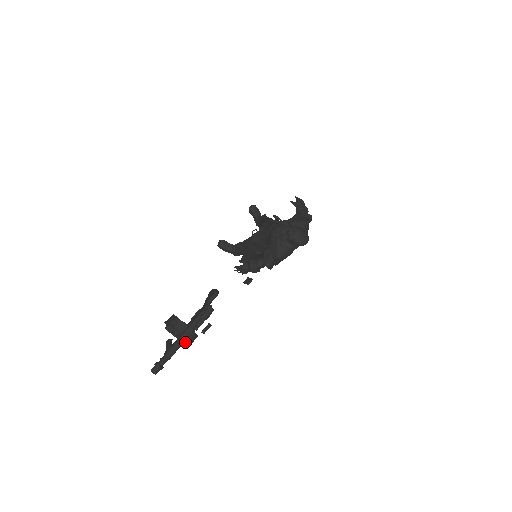
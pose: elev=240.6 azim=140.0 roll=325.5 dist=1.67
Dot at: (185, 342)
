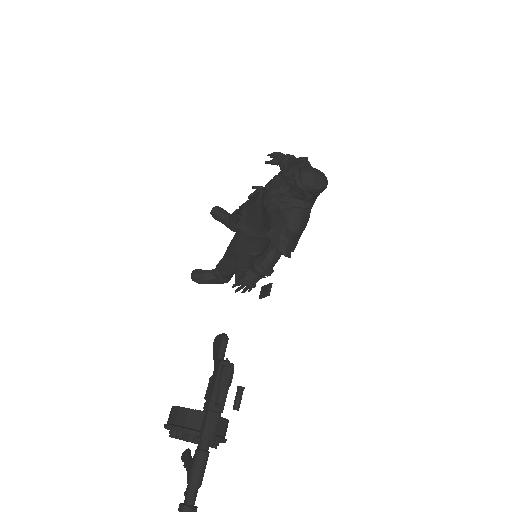
Dot at: (213, 442)
